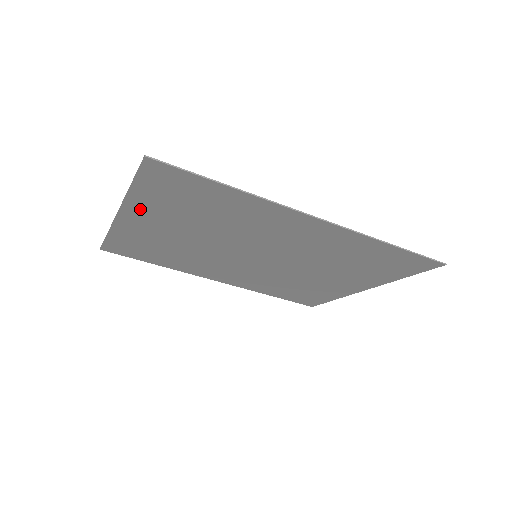
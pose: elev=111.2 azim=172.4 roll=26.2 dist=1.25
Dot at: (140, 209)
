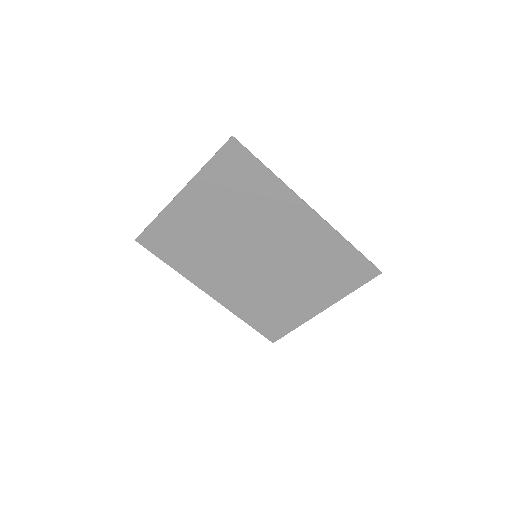
Dot at: (199, 189)
